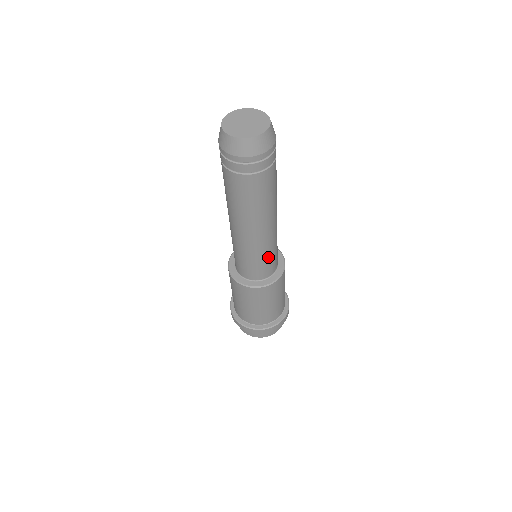
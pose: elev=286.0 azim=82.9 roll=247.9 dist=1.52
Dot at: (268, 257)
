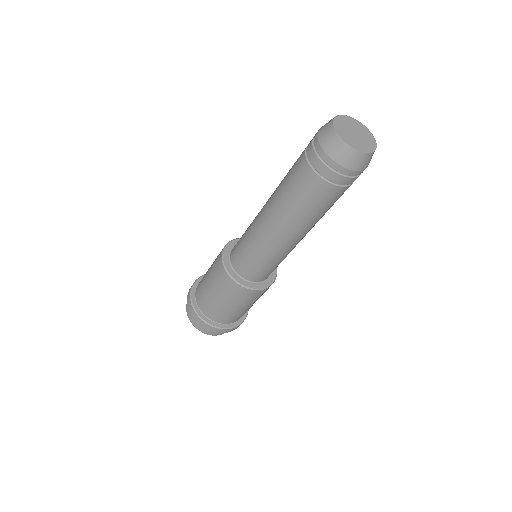
Dot at: occluded
